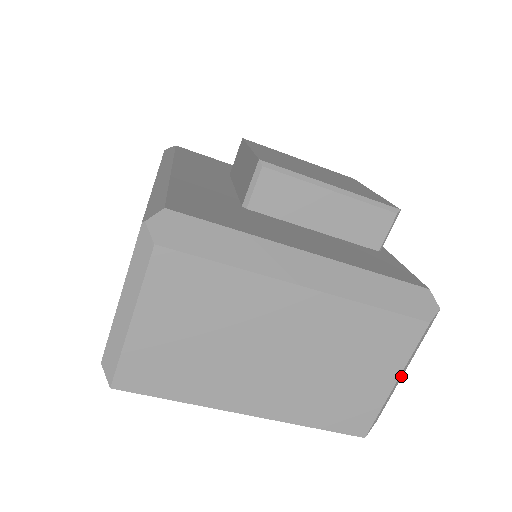
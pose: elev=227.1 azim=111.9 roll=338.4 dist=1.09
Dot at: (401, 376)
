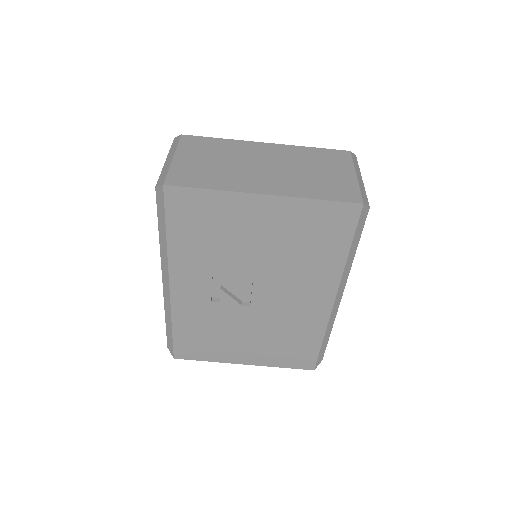
Dot at: (361, 180)
